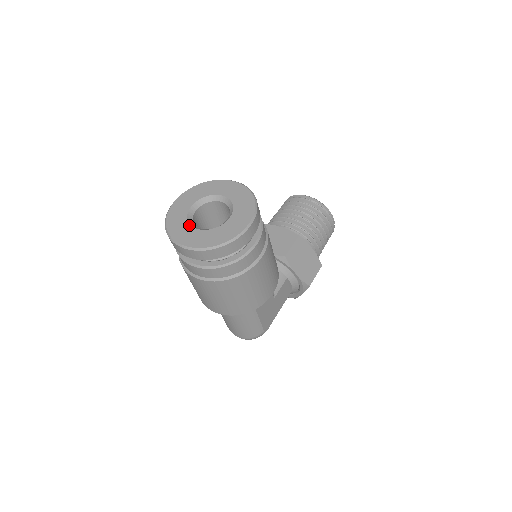
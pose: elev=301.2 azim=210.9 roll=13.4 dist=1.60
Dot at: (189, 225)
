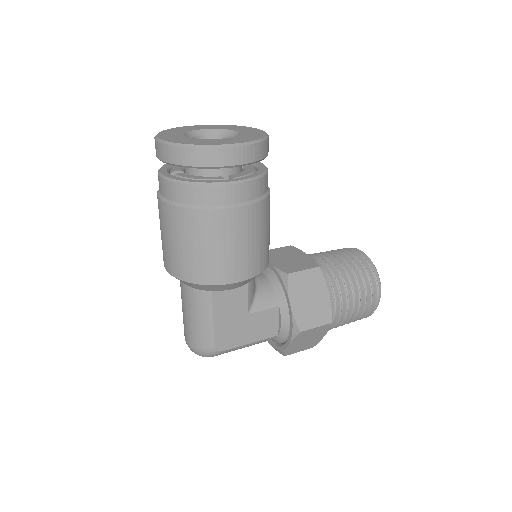
Dot at: (182, 133)
